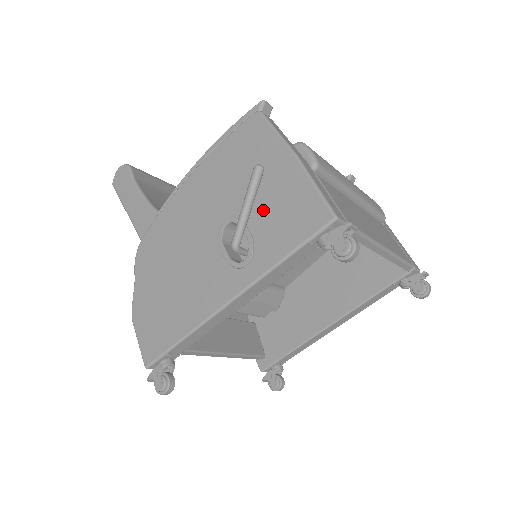
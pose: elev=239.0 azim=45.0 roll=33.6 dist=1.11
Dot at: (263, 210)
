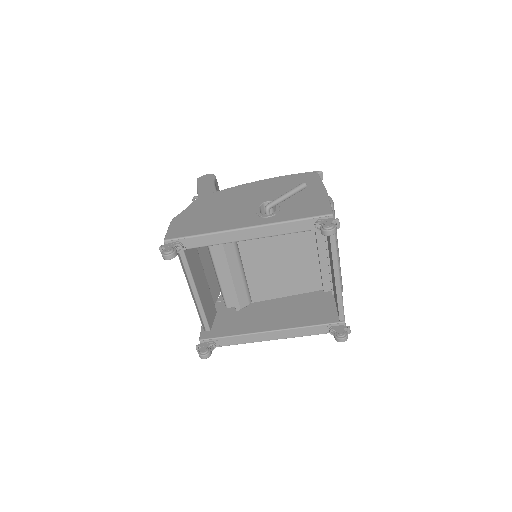
Dot at: (294, 202)
